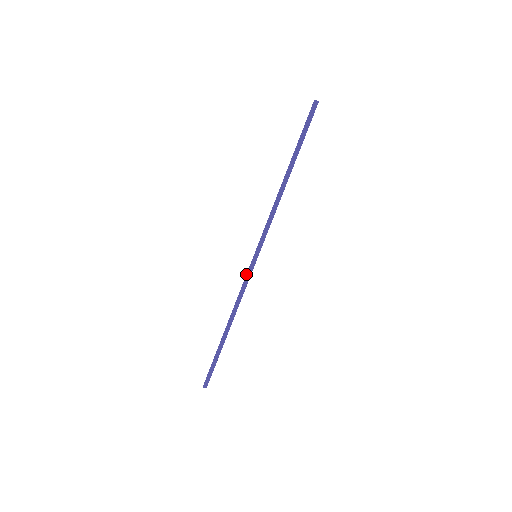
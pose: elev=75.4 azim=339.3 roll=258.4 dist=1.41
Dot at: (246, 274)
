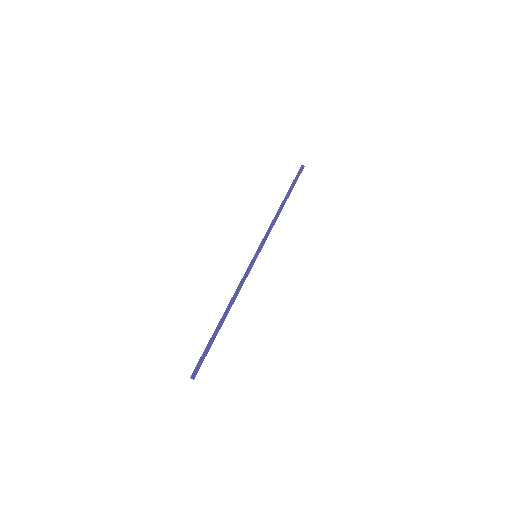
Dot at: (246, 270)
